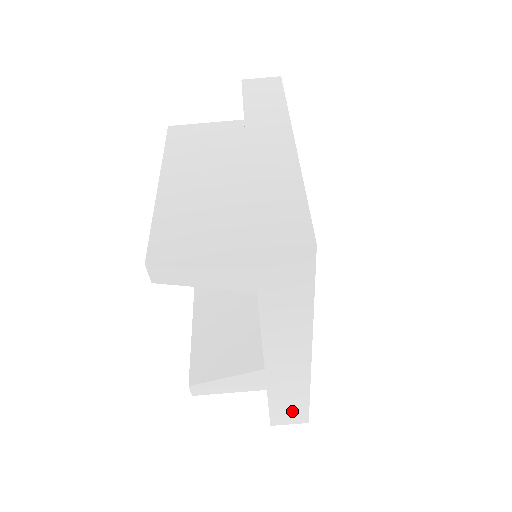
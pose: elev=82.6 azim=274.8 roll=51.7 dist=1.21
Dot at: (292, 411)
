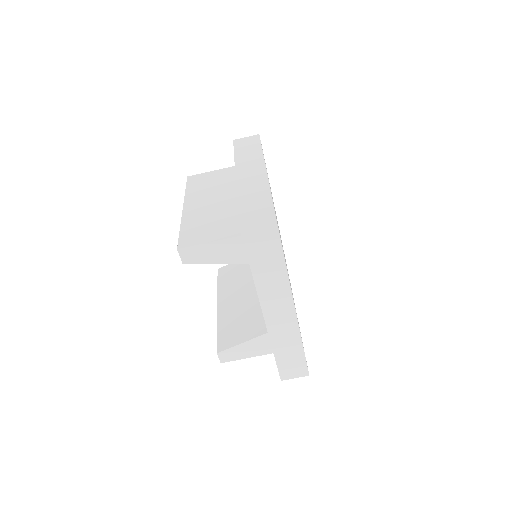
Dot at: (294, 363)
